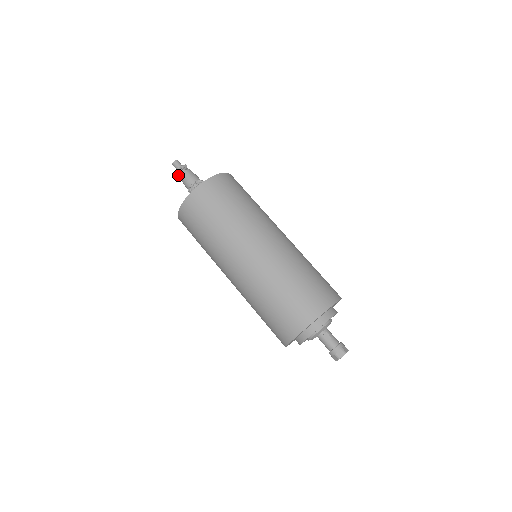
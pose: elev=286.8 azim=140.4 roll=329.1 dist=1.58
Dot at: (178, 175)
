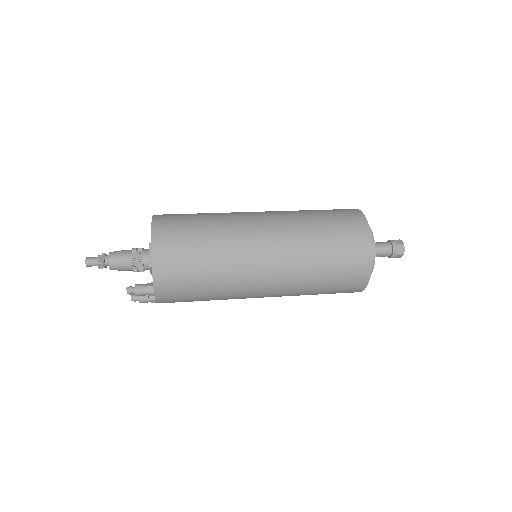
Dot at: (102, 259)
